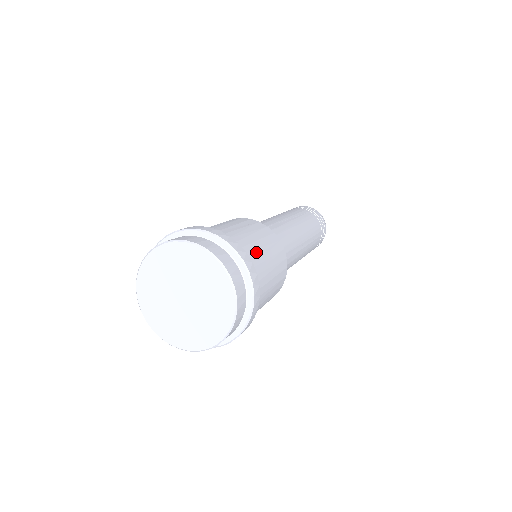
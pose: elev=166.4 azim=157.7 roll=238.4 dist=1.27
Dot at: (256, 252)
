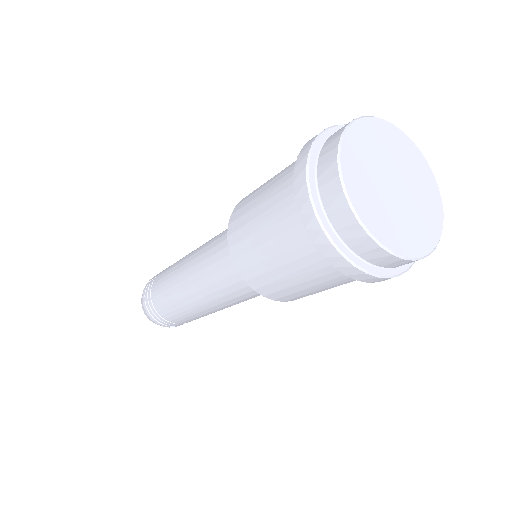
Dot at: occluded
